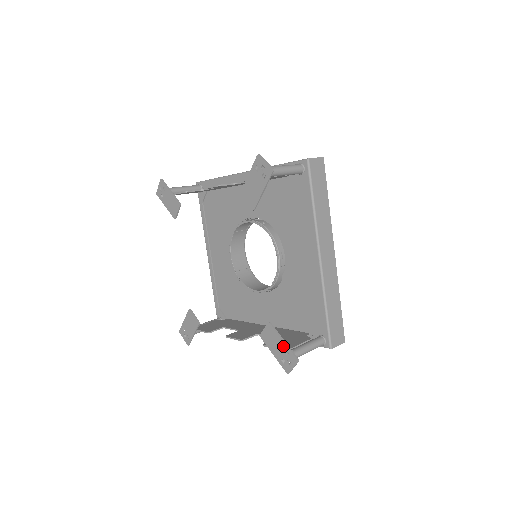
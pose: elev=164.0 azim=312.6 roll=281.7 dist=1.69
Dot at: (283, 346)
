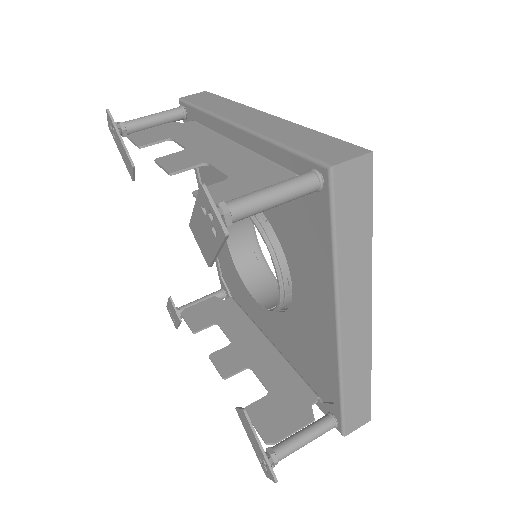
Dot at: (259, 450)
